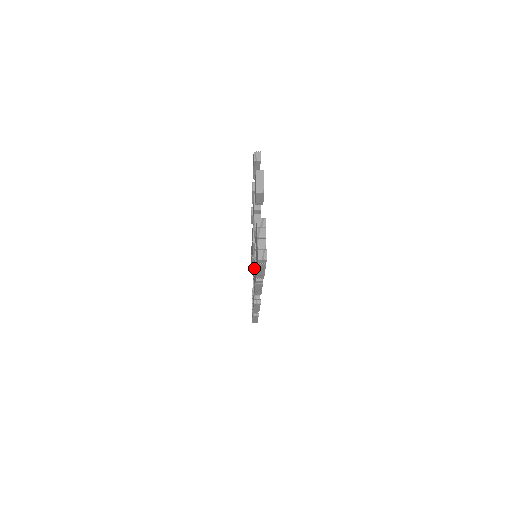
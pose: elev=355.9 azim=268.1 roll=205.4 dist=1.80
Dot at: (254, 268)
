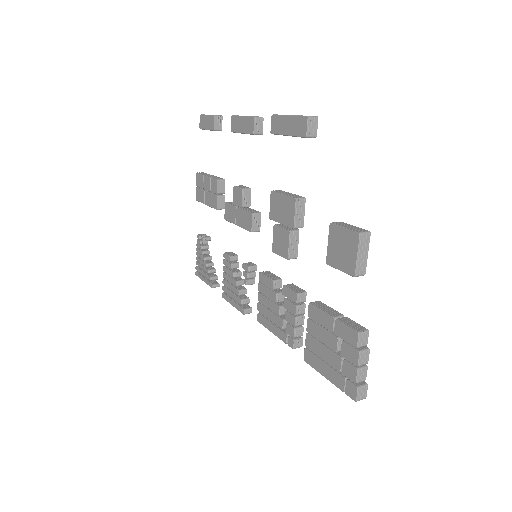
Dot at: (271, 302)
